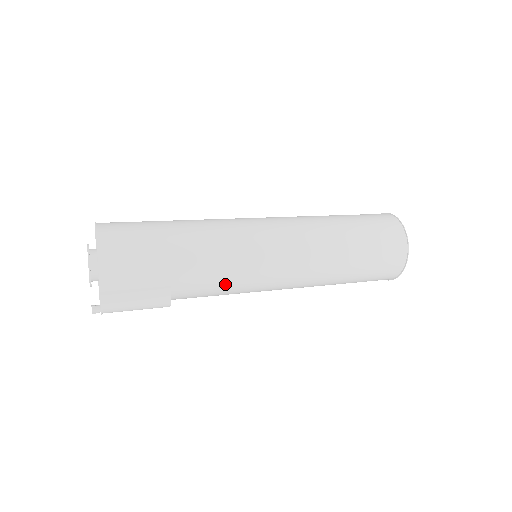
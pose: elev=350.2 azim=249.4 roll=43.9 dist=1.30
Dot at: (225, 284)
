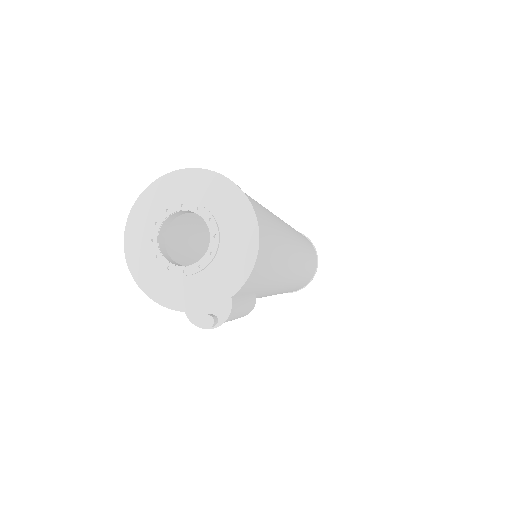
Dot at: (267, 293)
